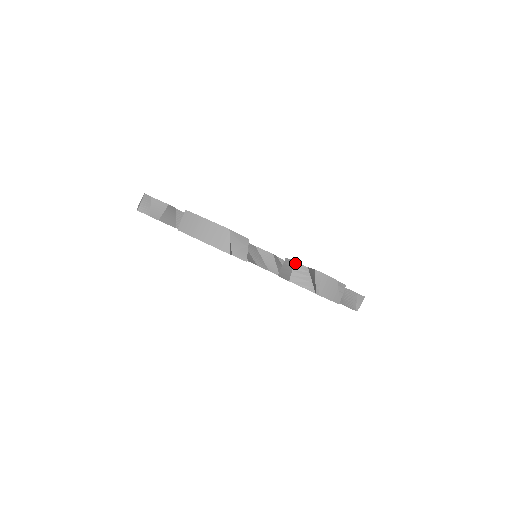
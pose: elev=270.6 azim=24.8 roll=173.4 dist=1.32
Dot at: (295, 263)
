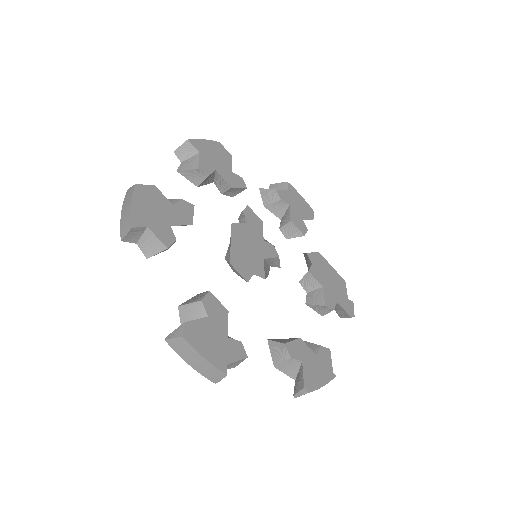
Dot at: occluded
